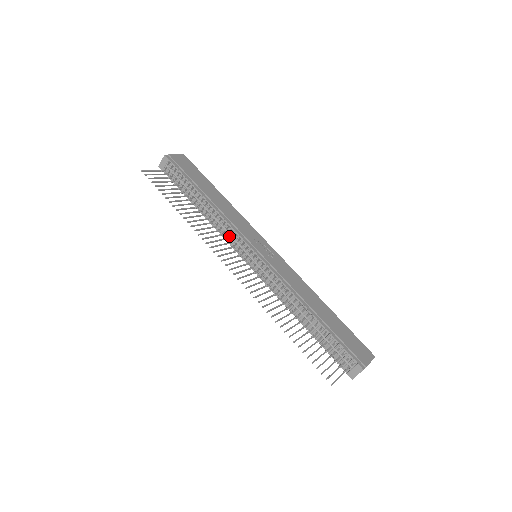
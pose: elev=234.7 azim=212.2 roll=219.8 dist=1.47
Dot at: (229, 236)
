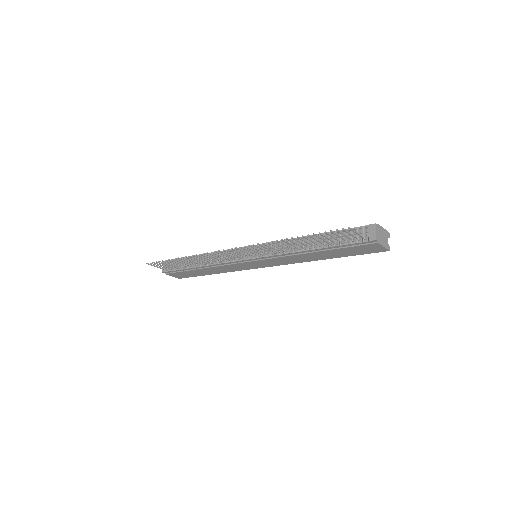
Dot at: occluded
